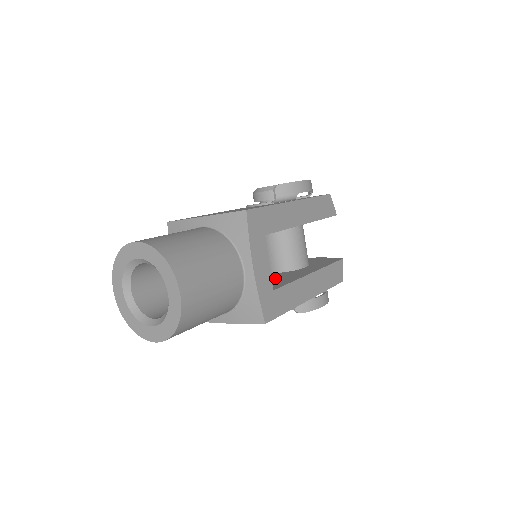
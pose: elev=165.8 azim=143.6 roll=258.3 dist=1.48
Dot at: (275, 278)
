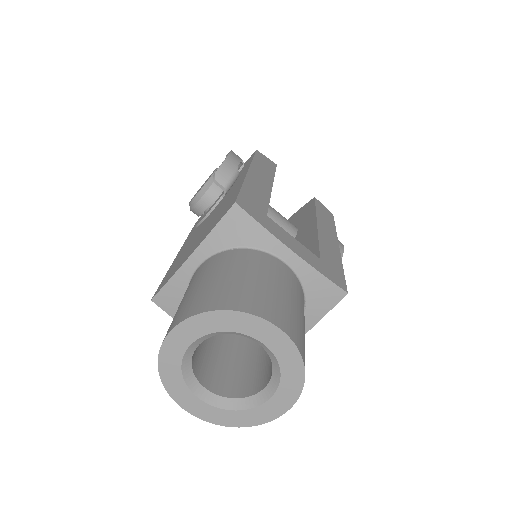
Dot at: occluded
